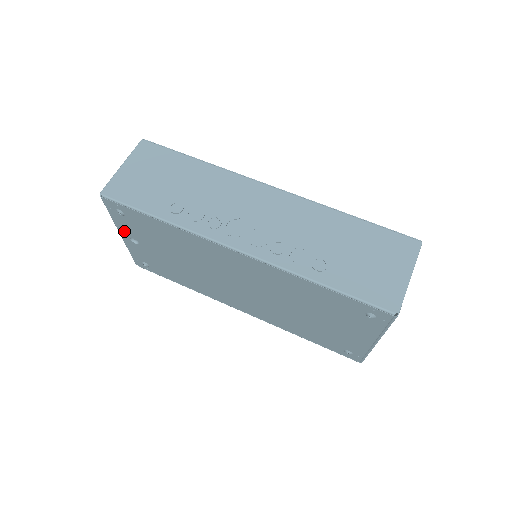
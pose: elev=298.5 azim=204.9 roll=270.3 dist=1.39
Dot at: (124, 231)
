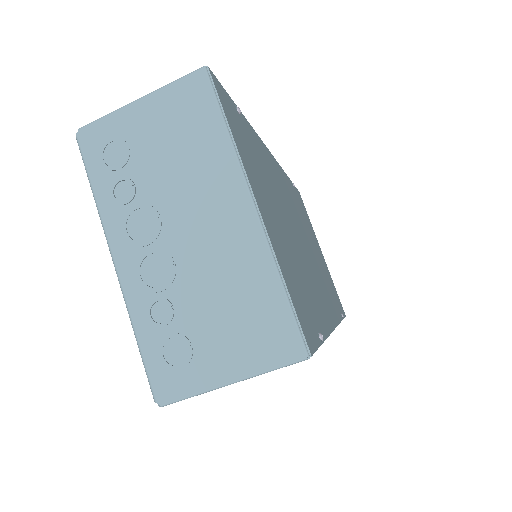
Dot at: occluded
